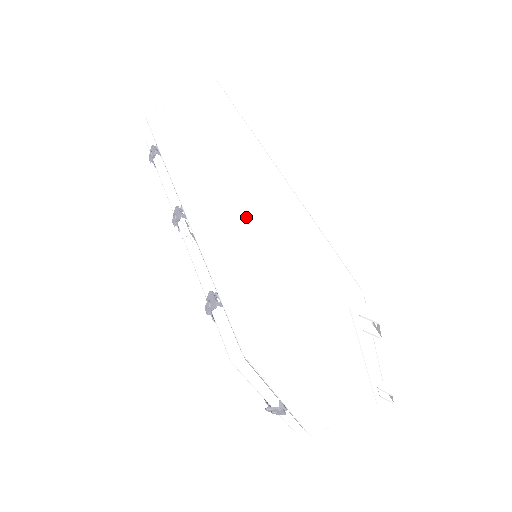
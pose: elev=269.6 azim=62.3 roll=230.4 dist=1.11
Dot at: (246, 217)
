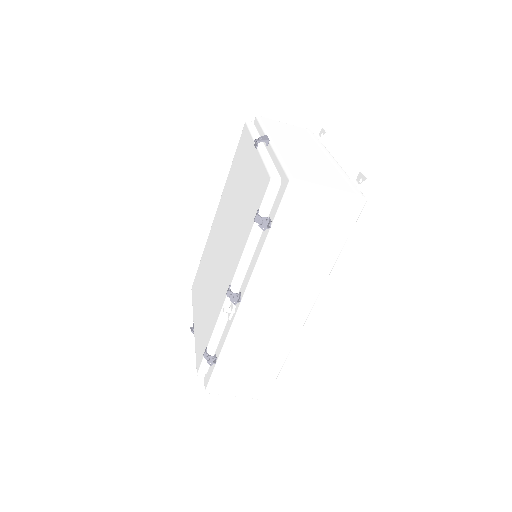
Dot at: (263, 341)
